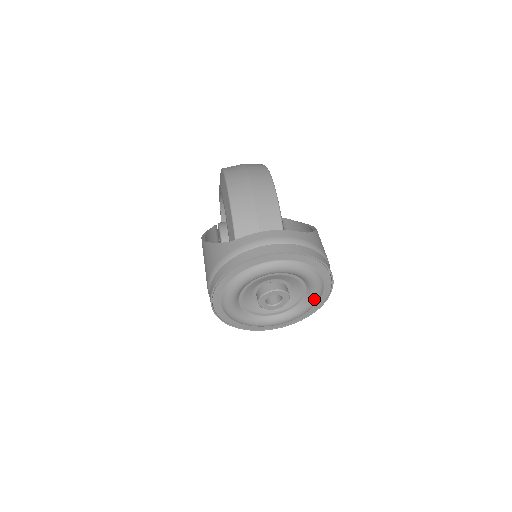
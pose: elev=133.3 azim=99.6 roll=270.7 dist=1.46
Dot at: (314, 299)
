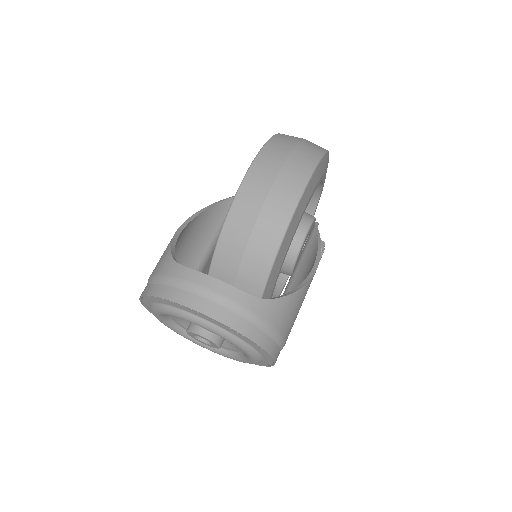
Dot at: (250, 361)
